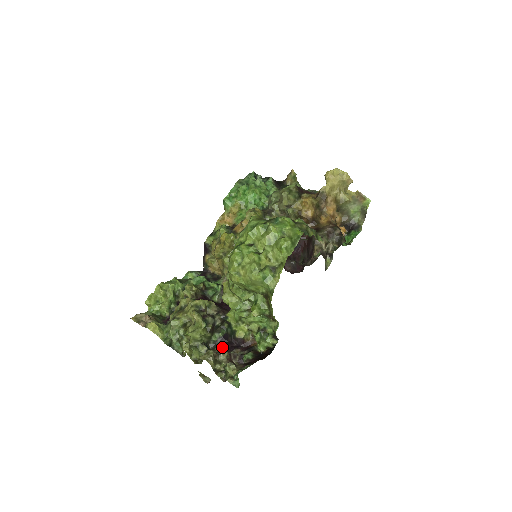
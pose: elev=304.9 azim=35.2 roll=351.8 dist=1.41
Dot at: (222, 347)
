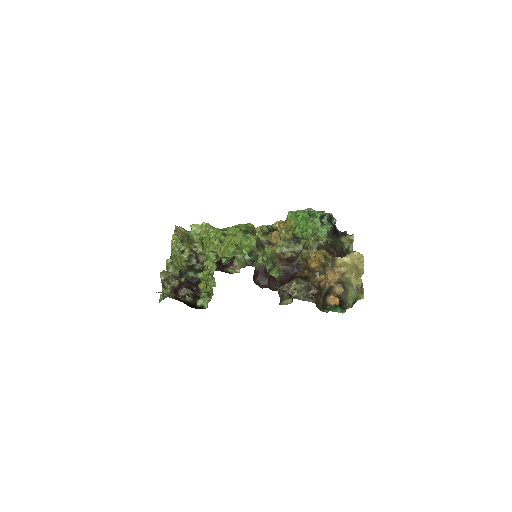
Dot at: (186, 281)
